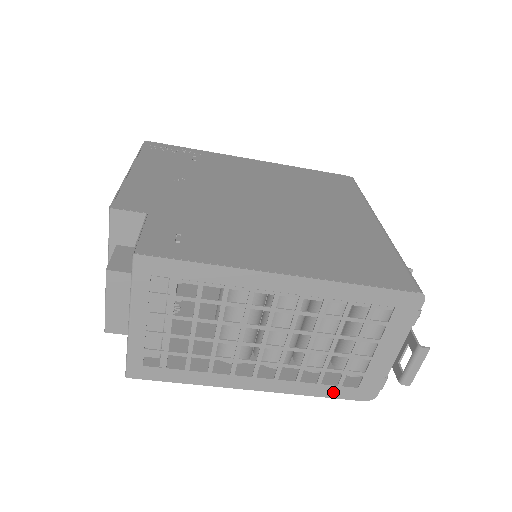
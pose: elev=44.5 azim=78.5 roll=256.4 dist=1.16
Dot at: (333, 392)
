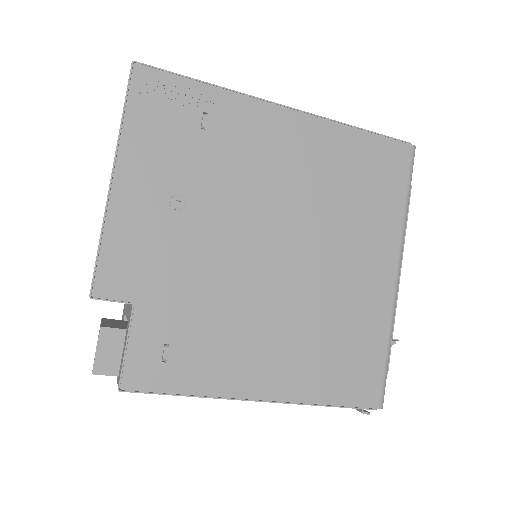
Dot at: occluded
